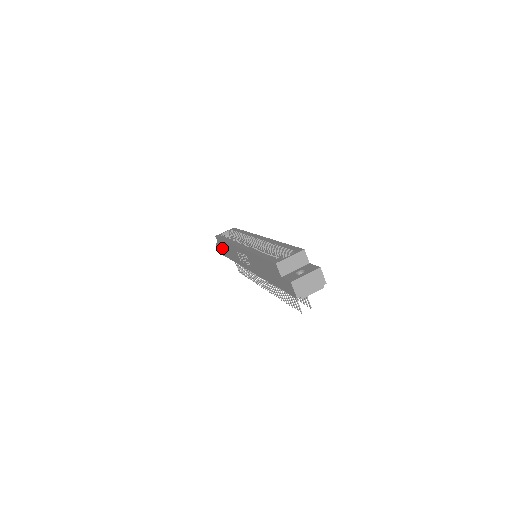
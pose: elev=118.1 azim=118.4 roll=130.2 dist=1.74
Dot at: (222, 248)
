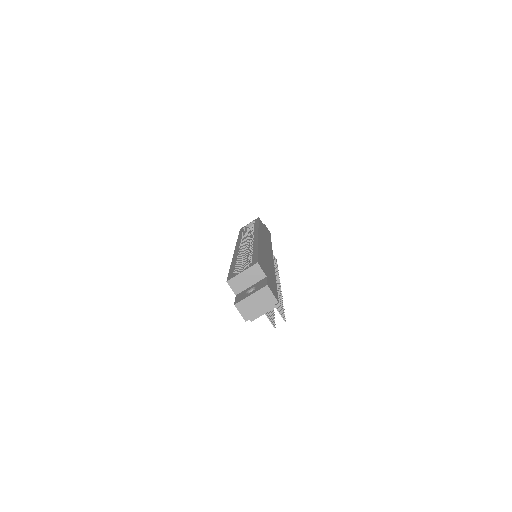
Dot at: occluded
